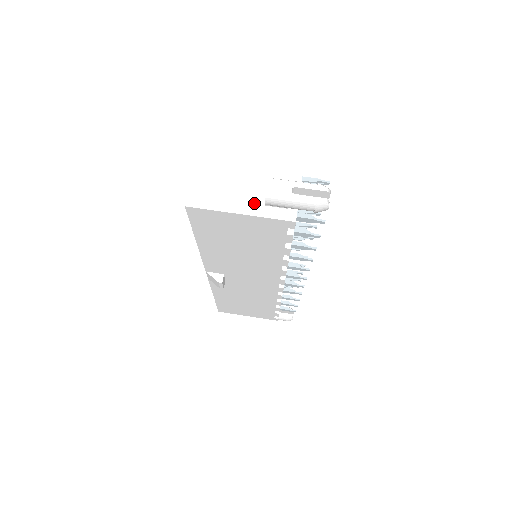
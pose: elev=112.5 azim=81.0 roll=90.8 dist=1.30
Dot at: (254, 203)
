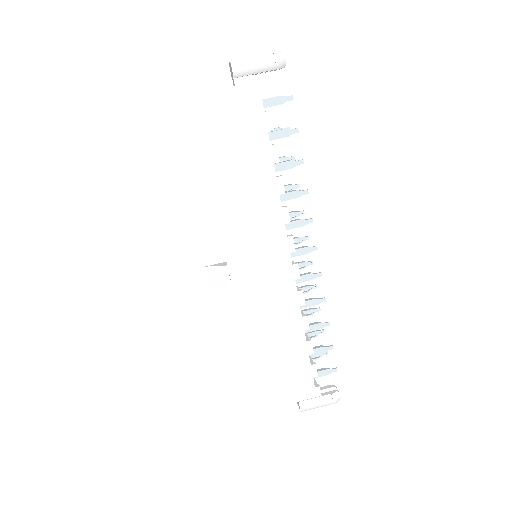
Dot at: occluded
